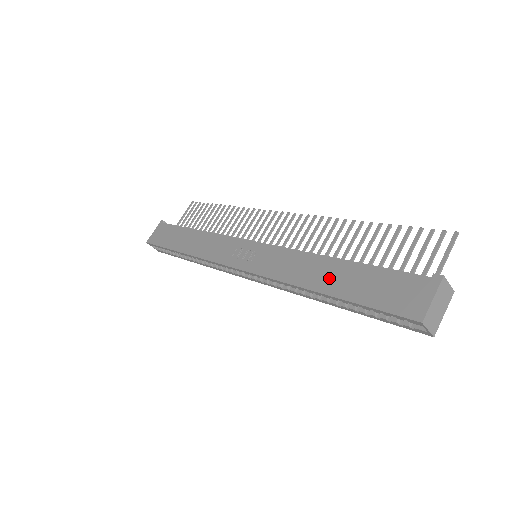
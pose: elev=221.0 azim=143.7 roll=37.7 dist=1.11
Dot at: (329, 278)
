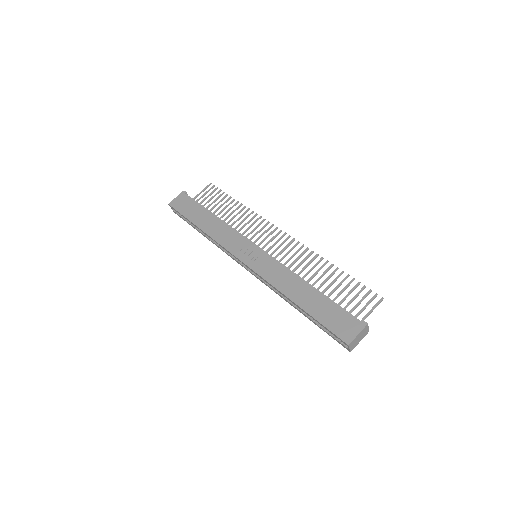
Dot at: (304, 297)
